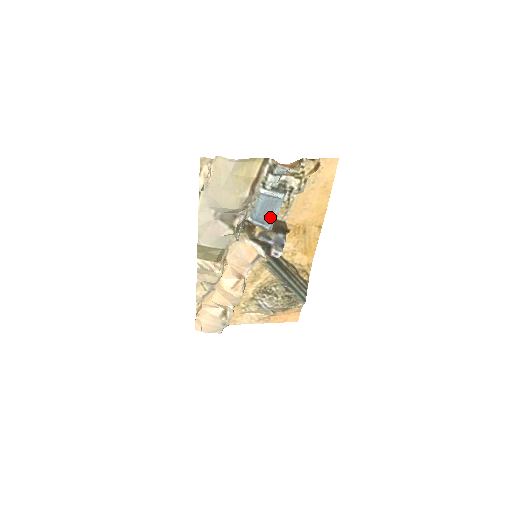
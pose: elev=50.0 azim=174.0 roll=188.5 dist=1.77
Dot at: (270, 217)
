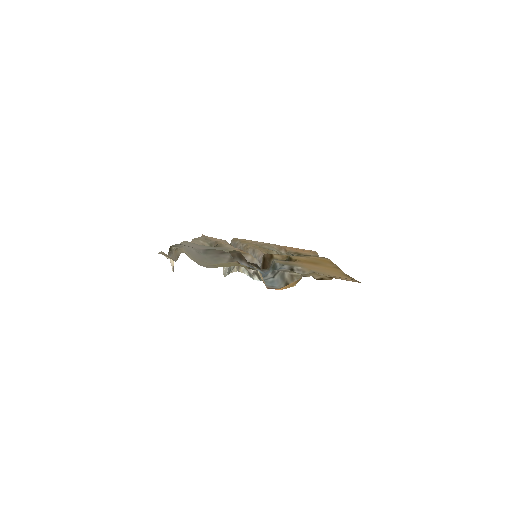
Dot at: occluded
